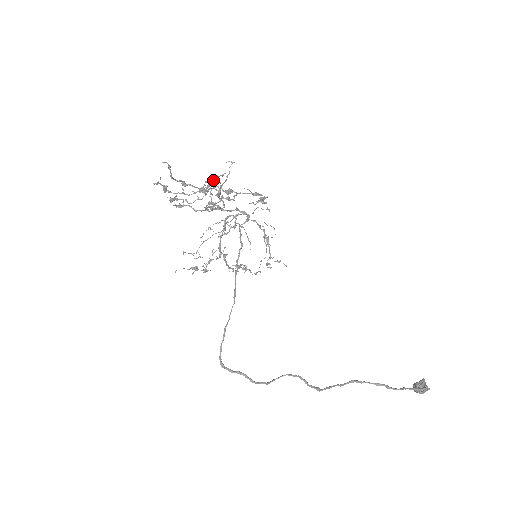
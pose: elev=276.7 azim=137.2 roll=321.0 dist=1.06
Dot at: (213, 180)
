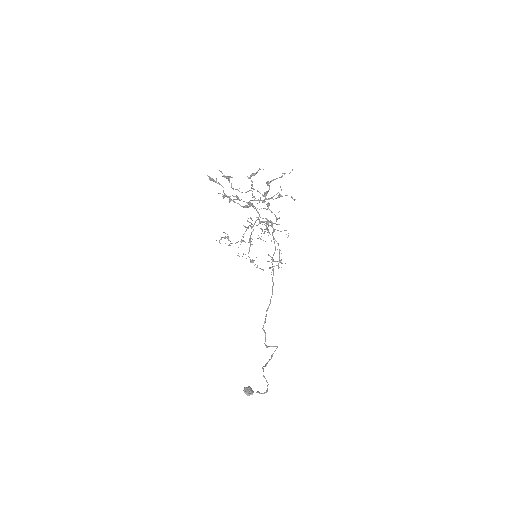
Dot at: occluded
